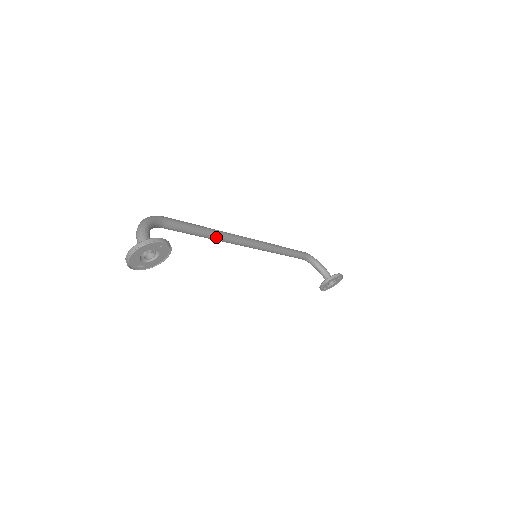
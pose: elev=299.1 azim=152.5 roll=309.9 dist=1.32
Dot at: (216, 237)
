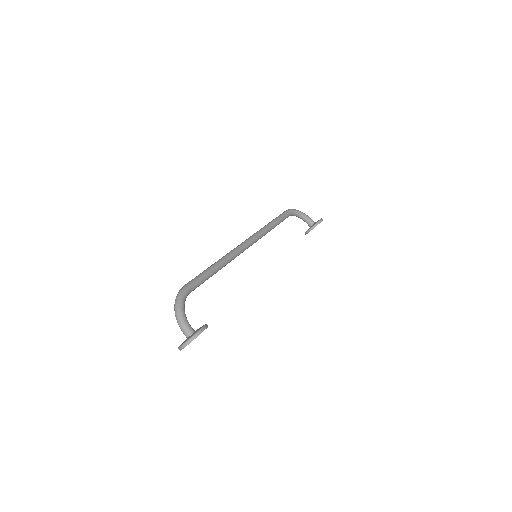
Dot at: occluded
